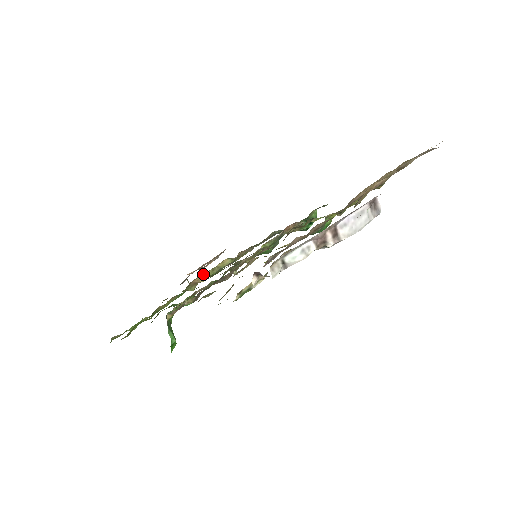
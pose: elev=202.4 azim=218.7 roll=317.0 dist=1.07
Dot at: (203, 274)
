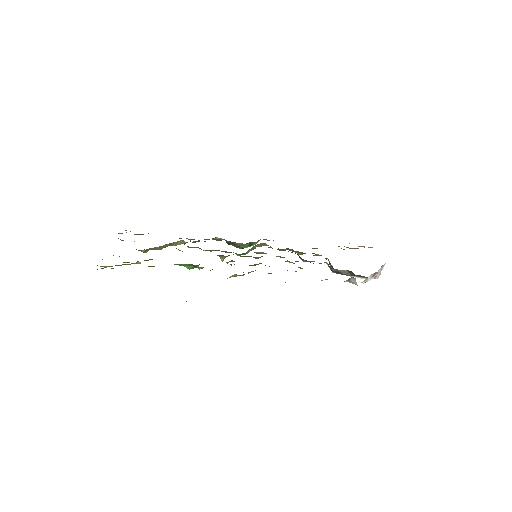
Dot at: (165, 244)
